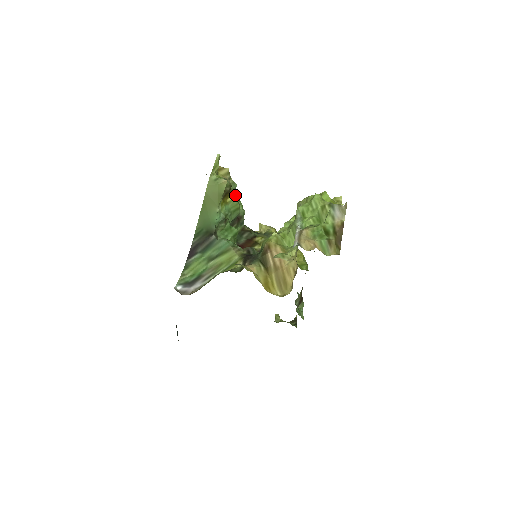
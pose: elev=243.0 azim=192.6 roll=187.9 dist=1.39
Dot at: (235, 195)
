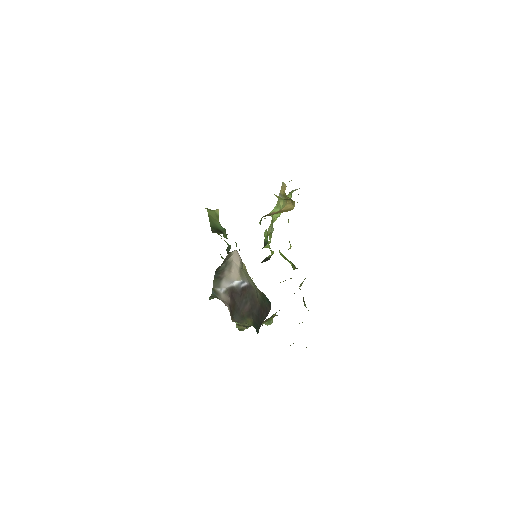
Dot at: occluded
